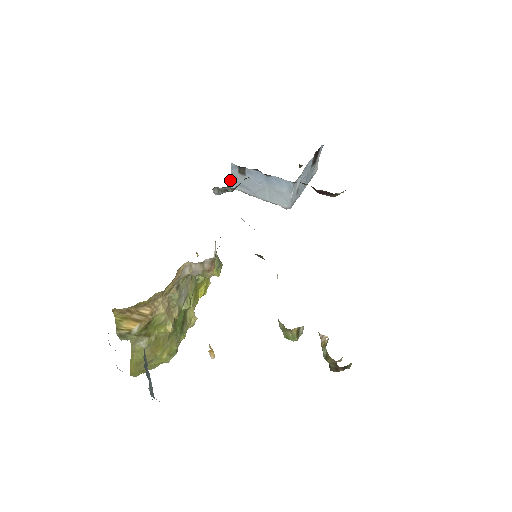
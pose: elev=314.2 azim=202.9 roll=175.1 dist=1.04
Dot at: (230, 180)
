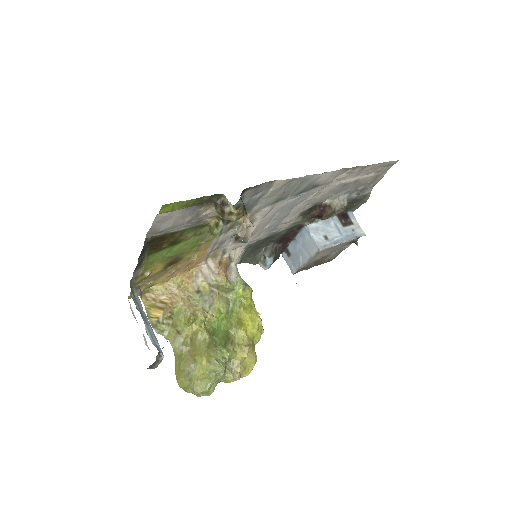
Dot at: (290, 269)
